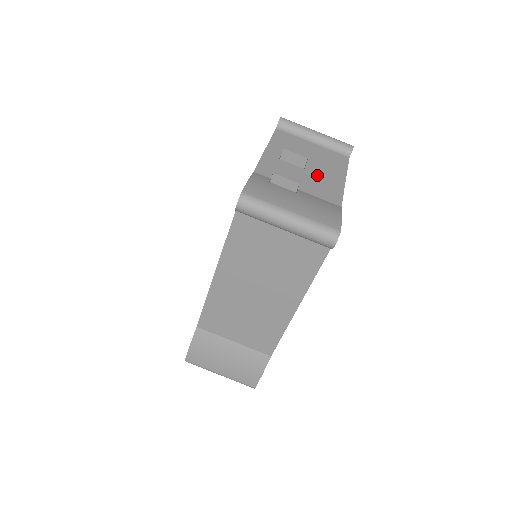
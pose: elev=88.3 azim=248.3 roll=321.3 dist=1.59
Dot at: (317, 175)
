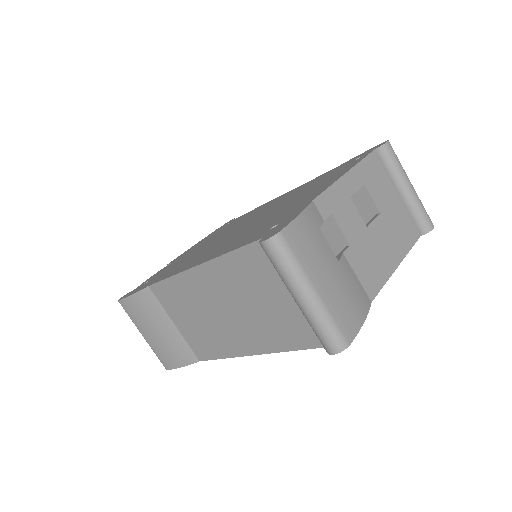
Dot at: (375, 243)
